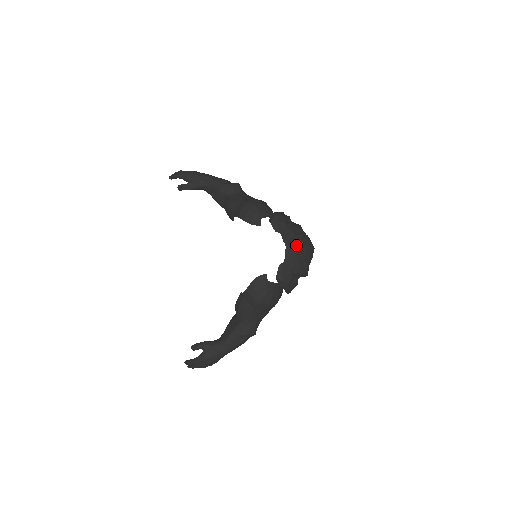
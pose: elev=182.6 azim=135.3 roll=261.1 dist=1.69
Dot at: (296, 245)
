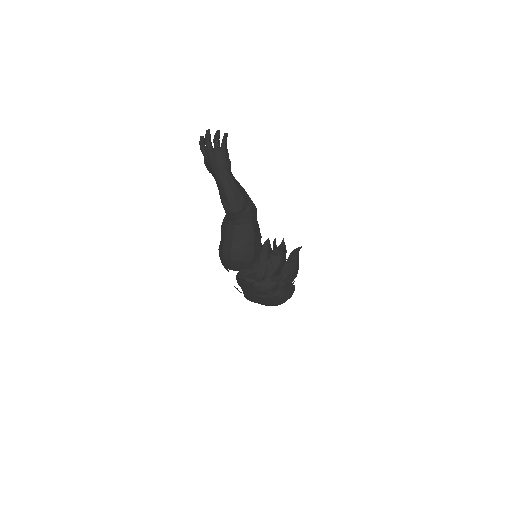
Dot at: (253, 301)
